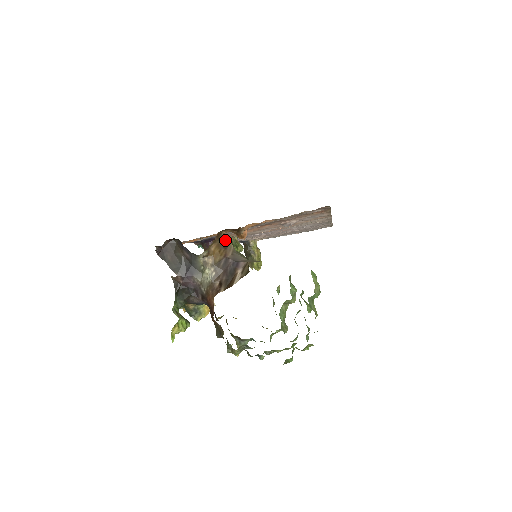
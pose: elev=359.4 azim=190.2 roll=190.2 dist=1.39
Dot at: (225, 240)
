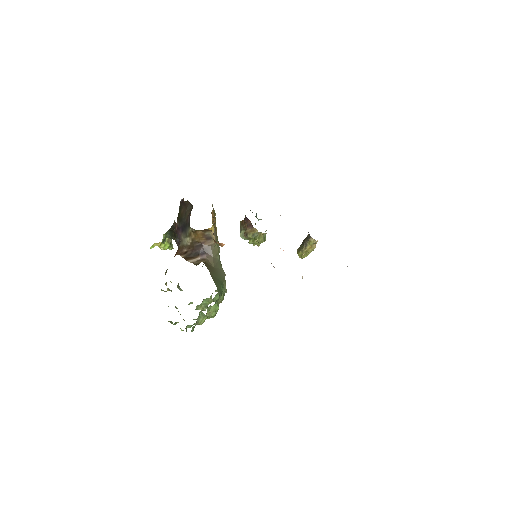
Dot at: (211, 235)
